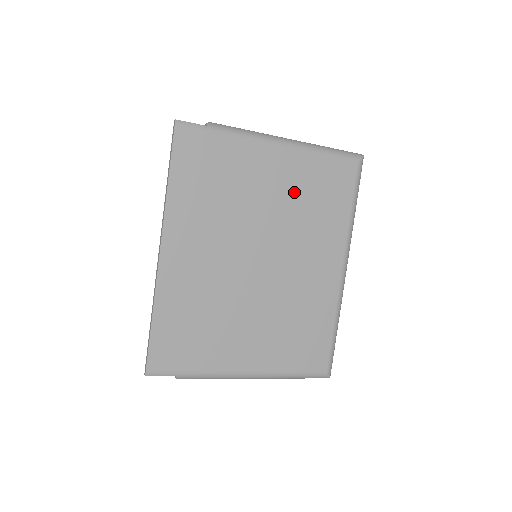
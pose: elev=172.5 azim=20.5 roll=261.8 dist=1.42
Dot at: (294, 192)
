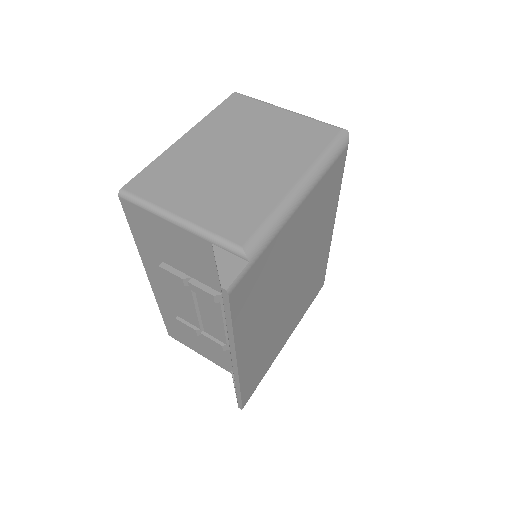
Dot at: (309, 223)
